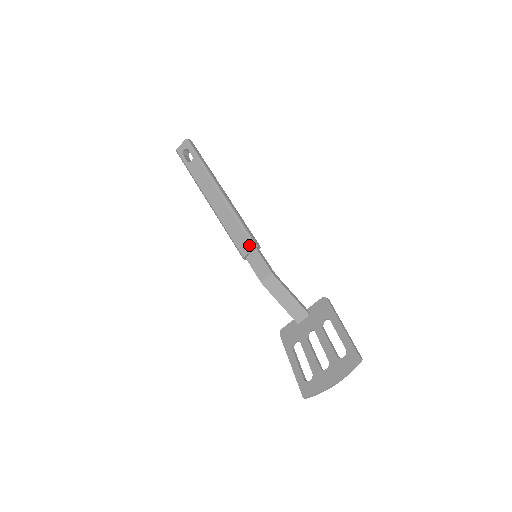
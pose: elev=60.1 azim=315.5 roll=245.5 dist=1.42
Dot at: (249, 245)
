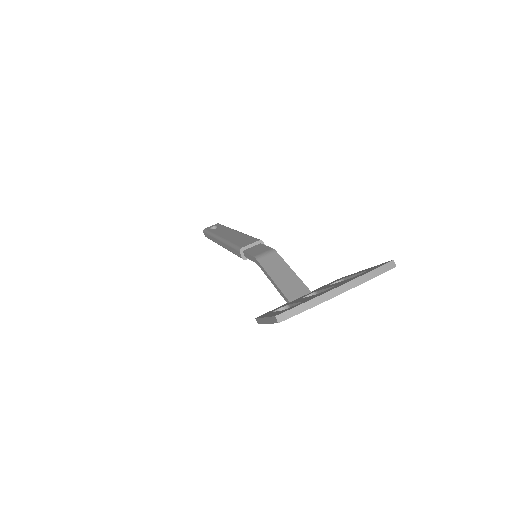
Dot at: (253, 241)
